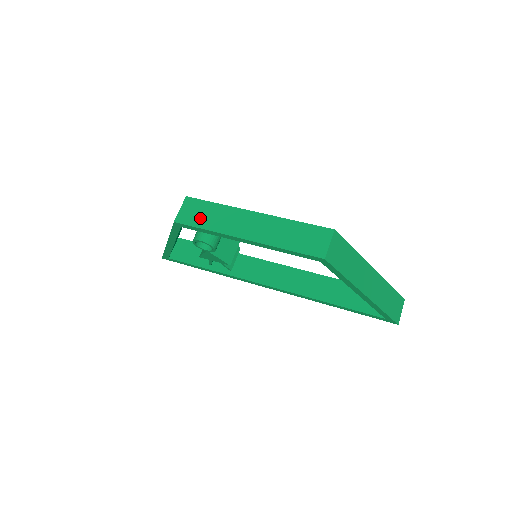
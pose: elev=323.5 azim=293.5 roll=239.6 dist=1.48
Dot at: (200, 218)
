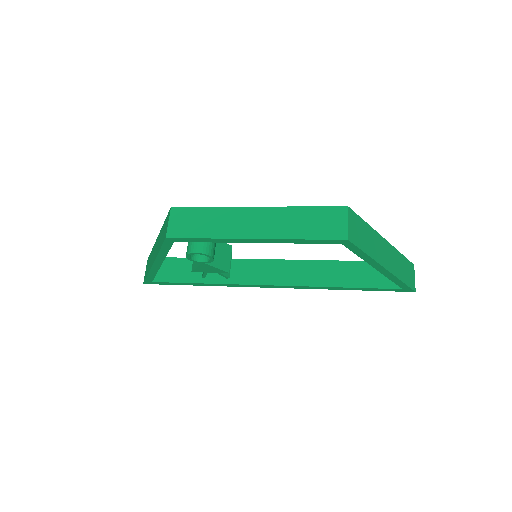
Dot at: (195, 227)
